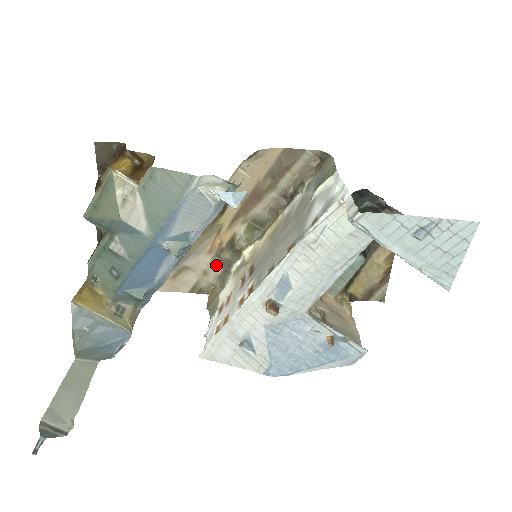
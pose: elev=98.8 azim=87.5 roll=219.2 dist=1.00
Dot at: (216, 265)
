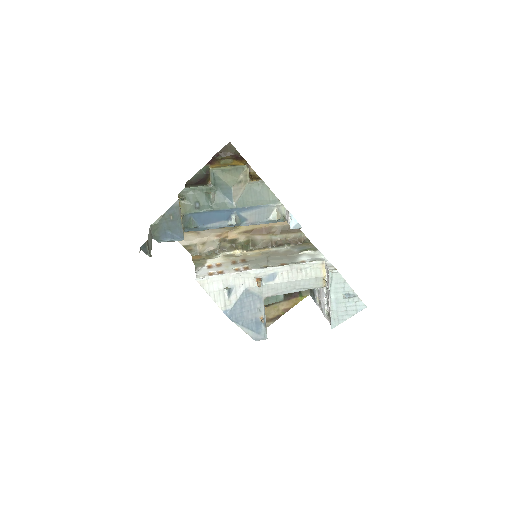
Dot at: (213, 245)
